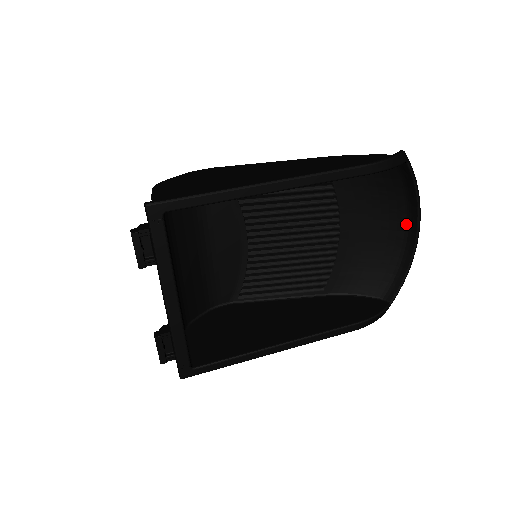
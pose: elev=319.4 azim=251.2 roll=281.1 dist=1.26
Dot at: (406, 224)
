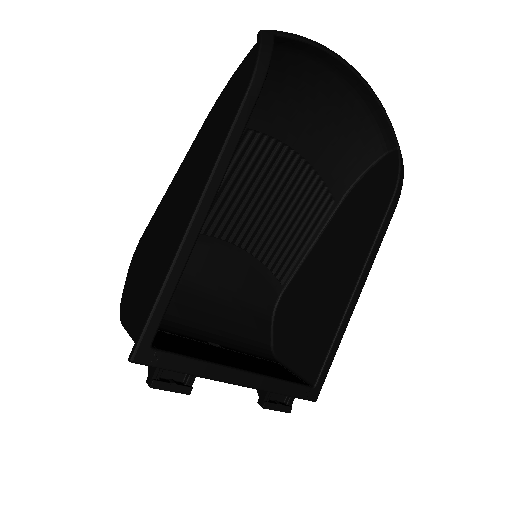
Dot at: (336, 77)
